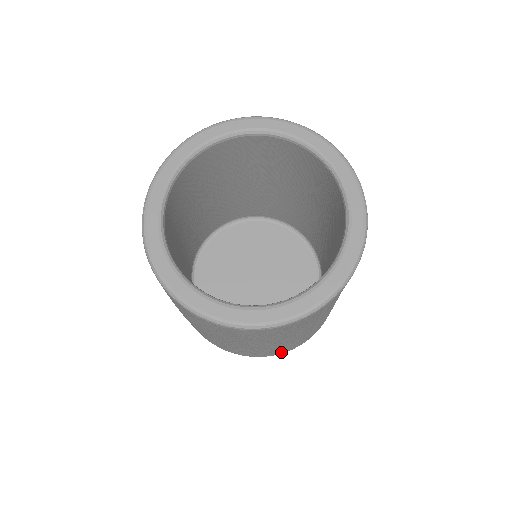
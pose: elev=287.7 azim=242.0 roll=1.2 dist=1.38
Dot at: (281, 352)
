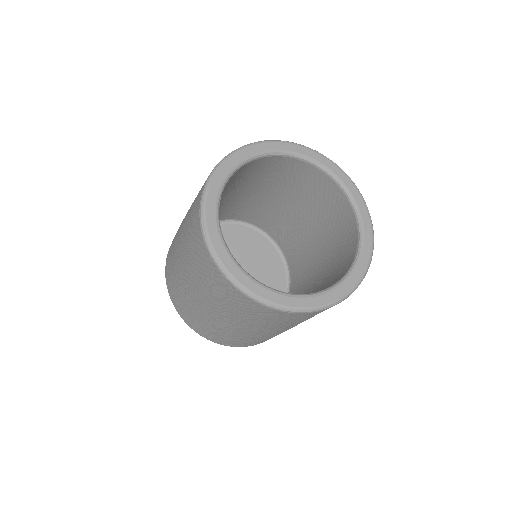
Dot at: (200, 332)
